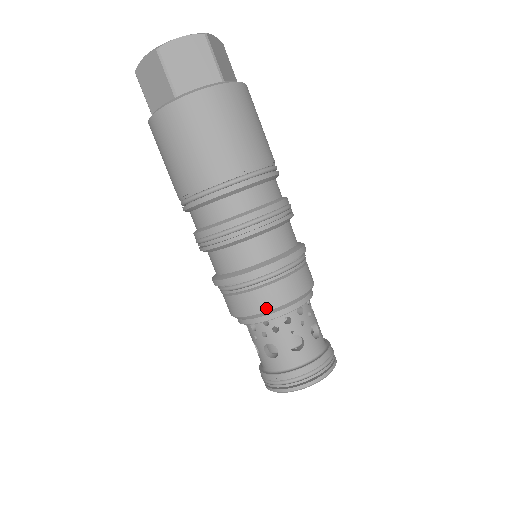
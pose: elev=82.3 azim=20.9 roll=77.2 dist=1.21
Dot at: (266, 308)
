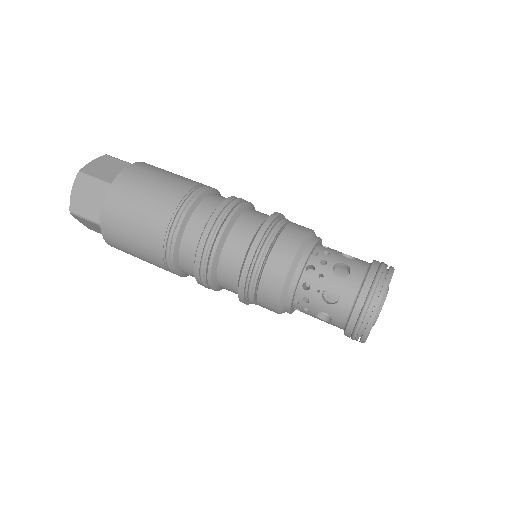
Dot at: (277, 295)
